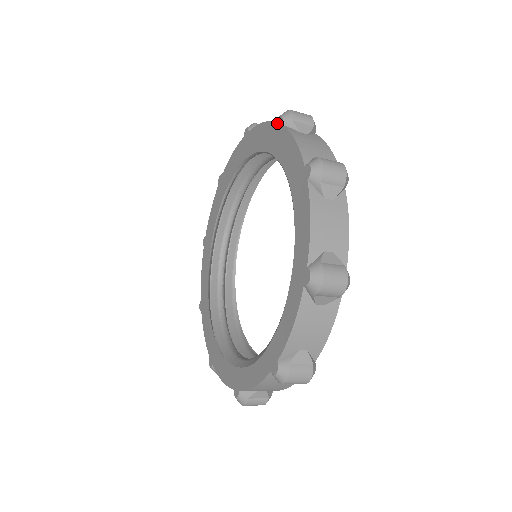
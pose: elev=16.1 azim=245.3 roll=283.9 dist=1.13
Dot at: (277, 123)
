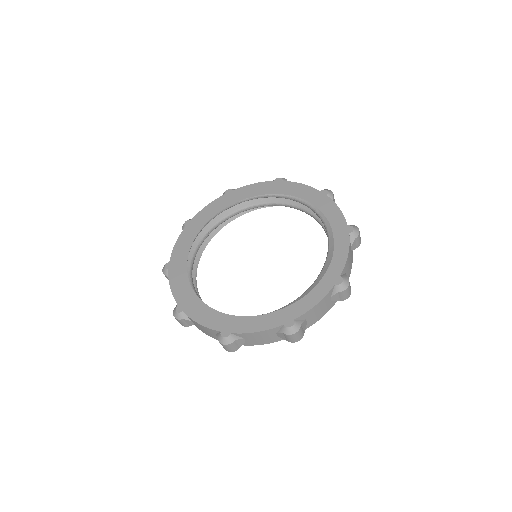
Dot at: (276, 181)
